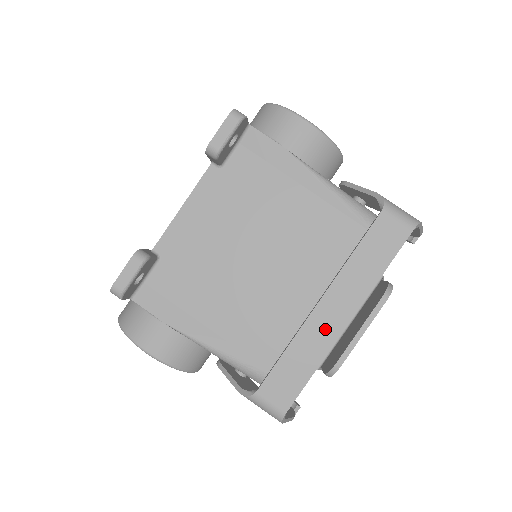
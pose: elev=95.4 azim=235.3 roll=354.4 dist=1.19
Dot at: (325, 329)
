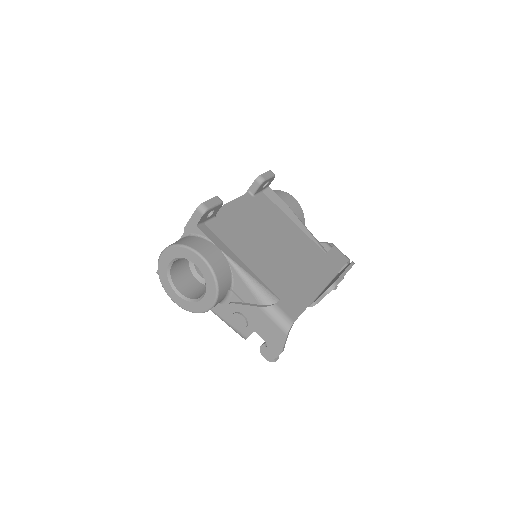
Dot at: (313, 285)
